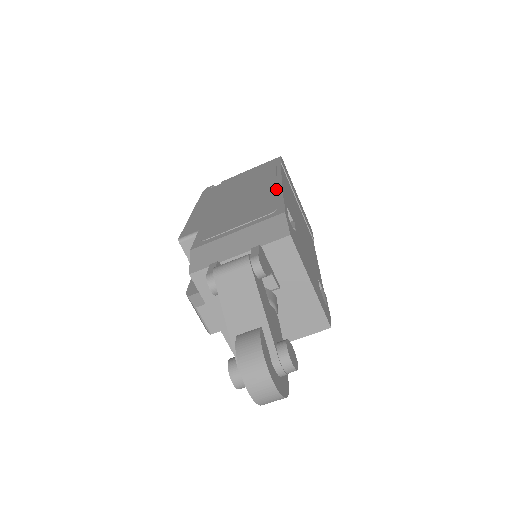
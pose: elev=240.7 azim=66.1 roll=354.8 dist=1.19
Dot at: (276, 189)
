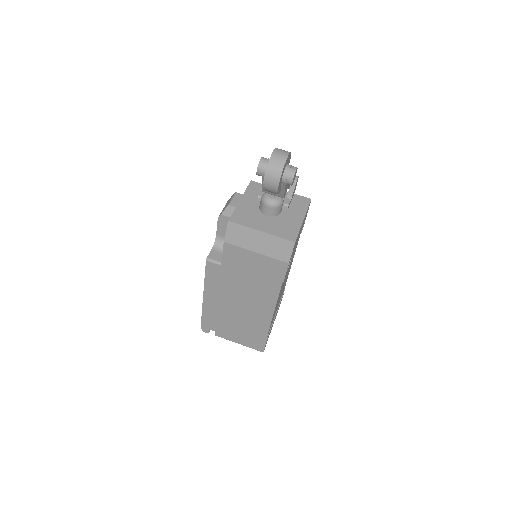
Dot at: occluded
